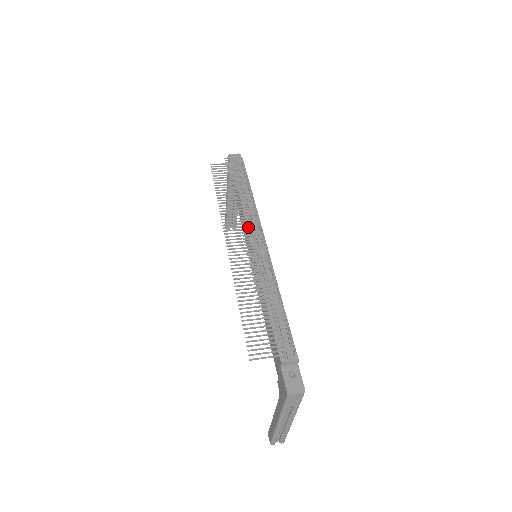
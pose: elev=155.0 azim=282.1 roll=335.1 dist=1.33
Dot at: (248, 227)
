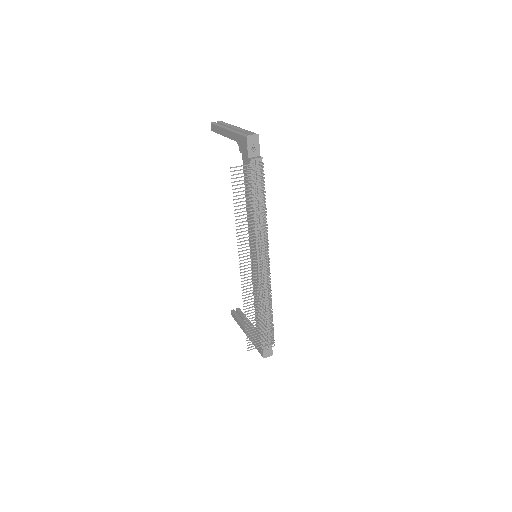
Dot at: occluded
